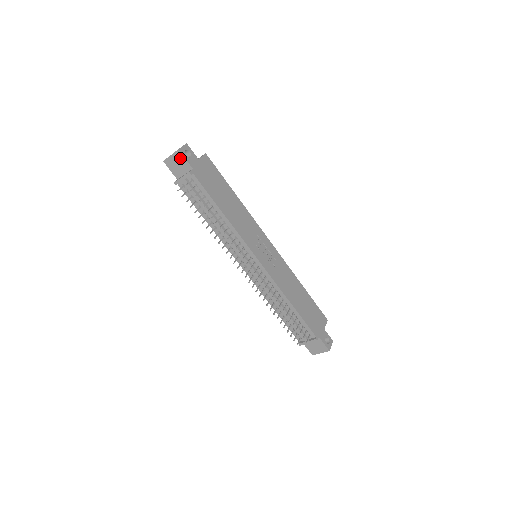
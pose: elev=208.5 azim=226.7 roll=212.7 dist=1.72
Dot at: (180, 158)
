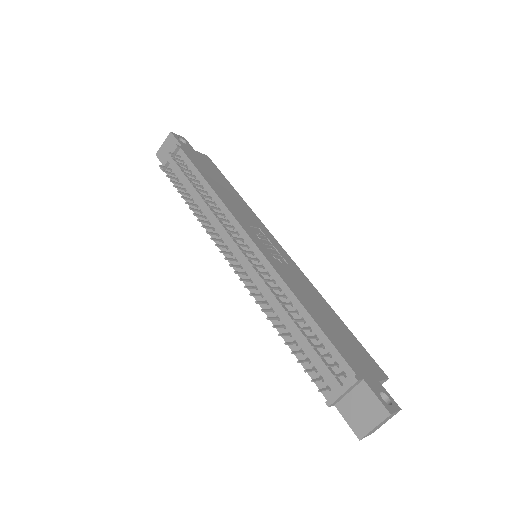
Dot at: (171, 141)
